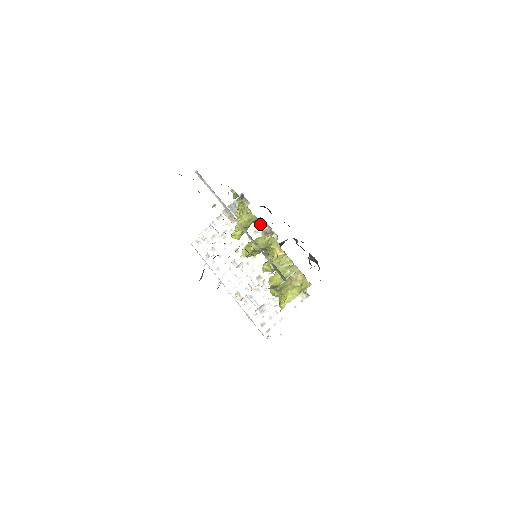
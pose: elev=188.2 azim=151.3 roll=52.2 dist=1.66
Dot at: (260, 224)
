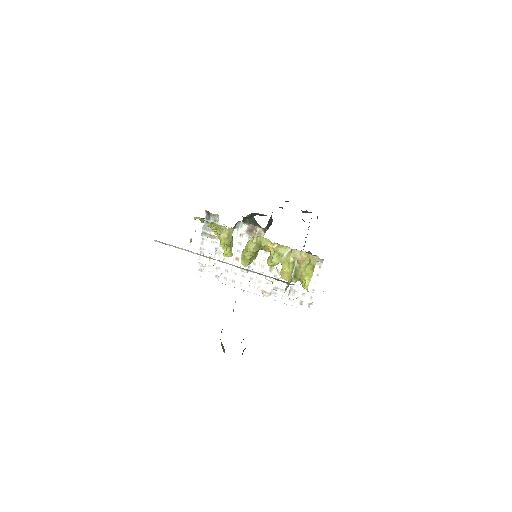
Dot at: (240, 226)
